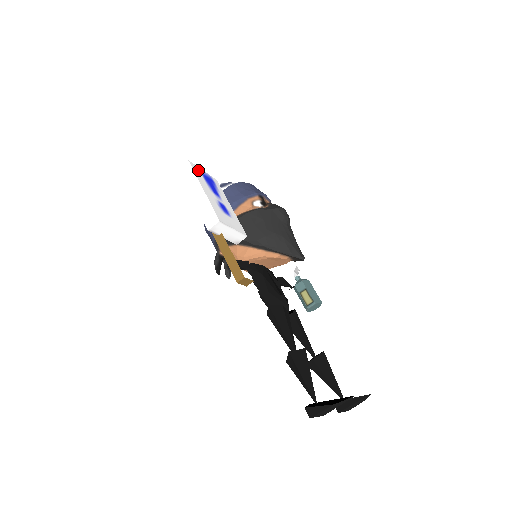
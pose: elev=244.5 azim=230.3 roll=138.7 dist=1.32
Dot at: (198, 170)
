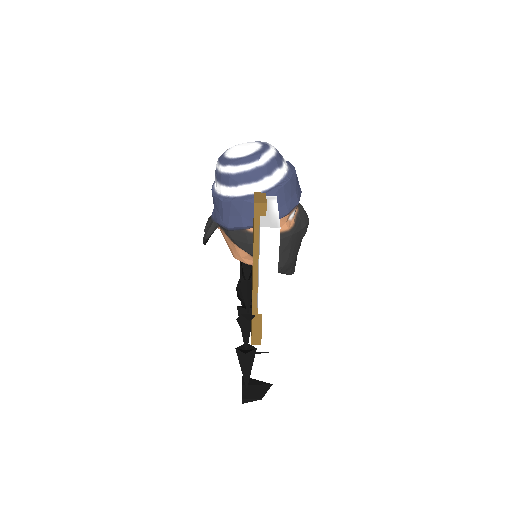
Dot at: occluded
